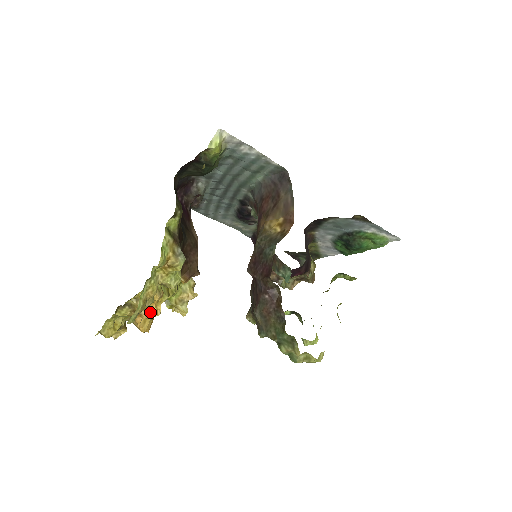
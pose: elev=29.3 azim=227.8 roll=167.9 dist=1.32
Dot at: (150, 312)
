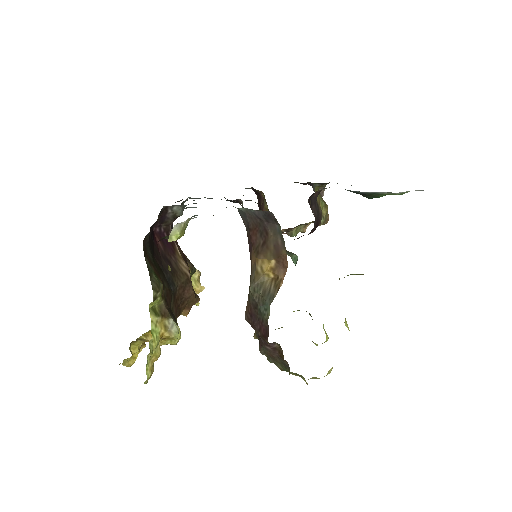
Dot at: occluded
